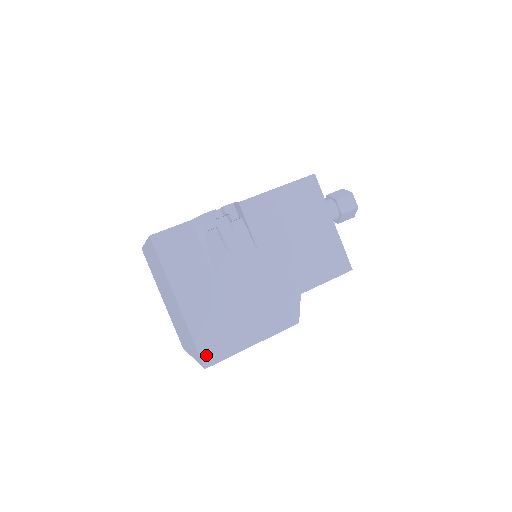
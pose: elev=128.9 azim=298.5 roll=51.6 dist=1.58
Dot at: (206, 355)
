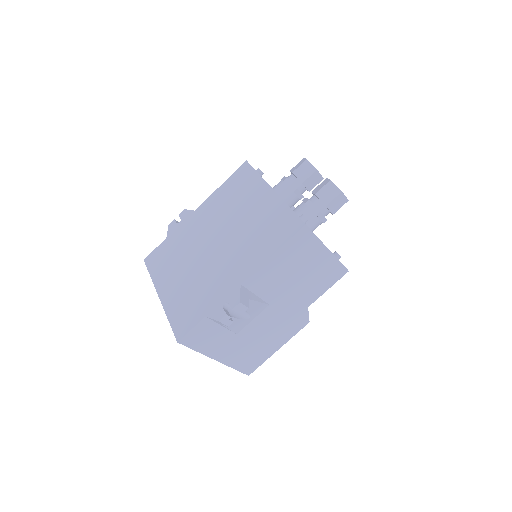
Dot at: (247, 370)
